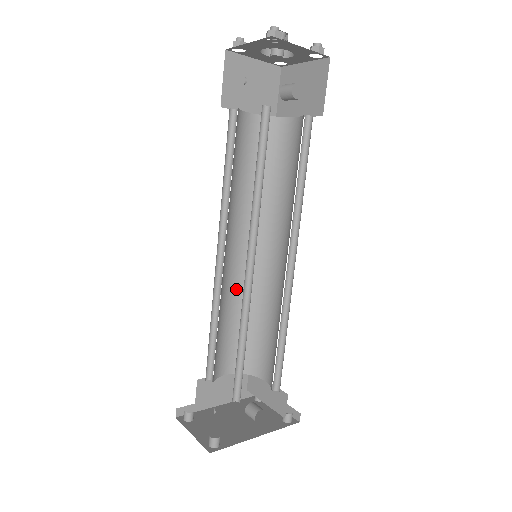
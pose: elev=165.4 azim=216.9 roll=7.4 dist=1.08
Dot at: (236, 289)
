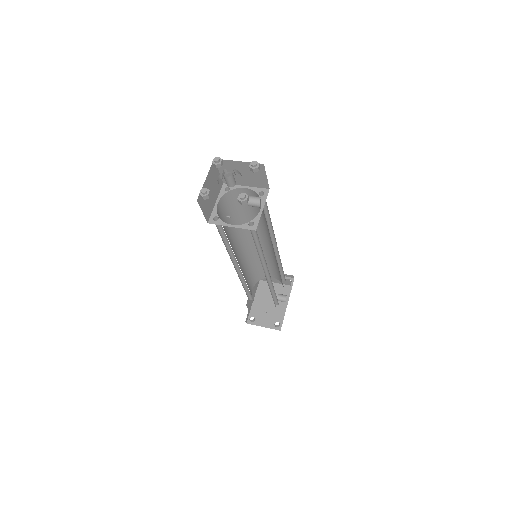
Dot at: (243, 264)
